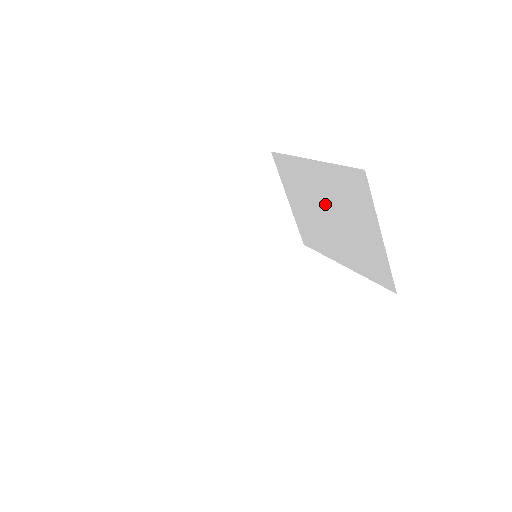
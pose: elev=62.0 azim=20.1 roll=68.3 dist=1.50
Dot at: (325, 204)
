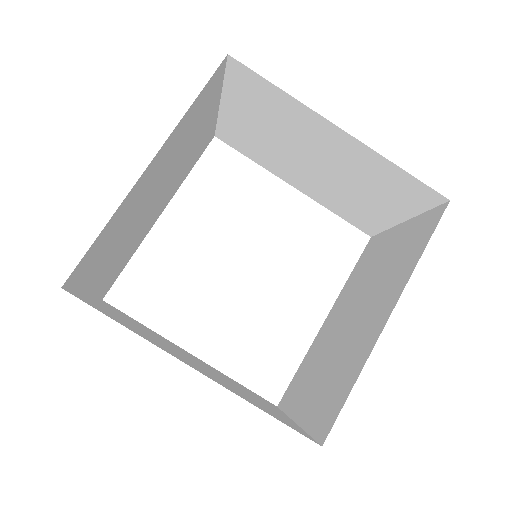
Dot at: (321, 158)
